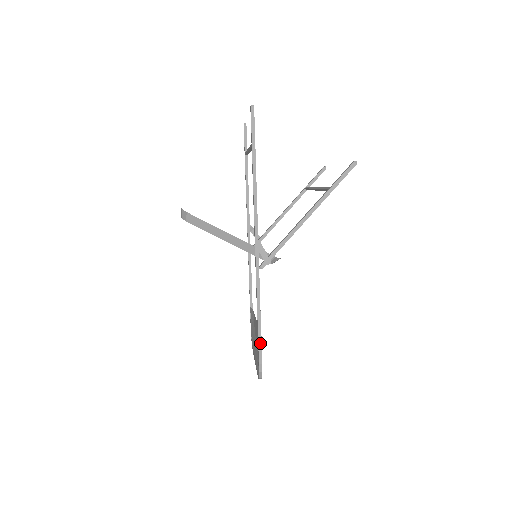
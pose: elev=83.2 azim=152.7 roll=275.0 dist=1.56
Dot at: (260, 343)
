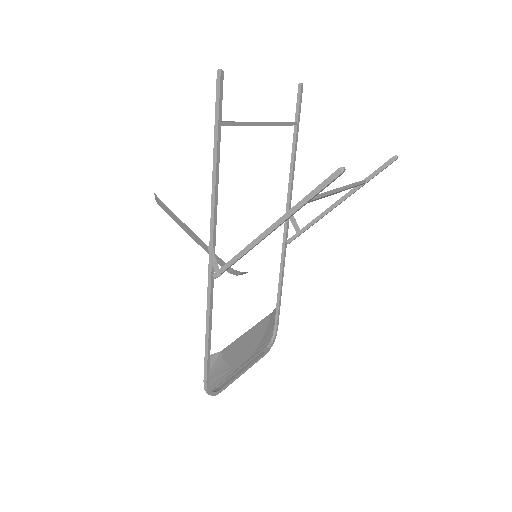
Dot at: (206, 359)
